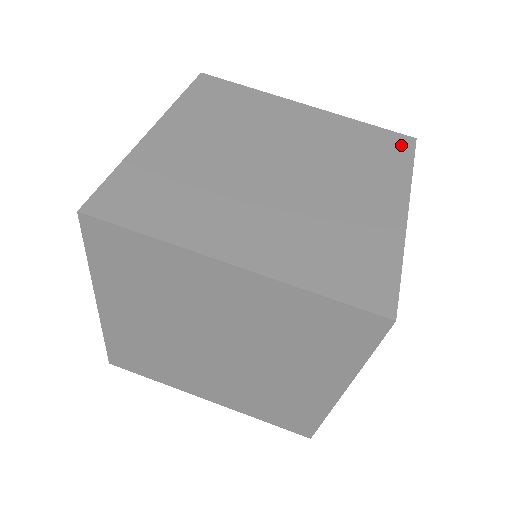
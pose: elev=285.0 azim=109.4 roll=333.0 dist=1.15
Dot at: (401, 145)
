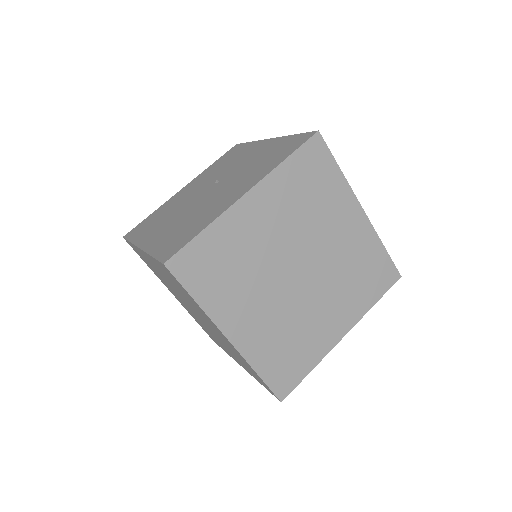
Dot at: (387, 279)
